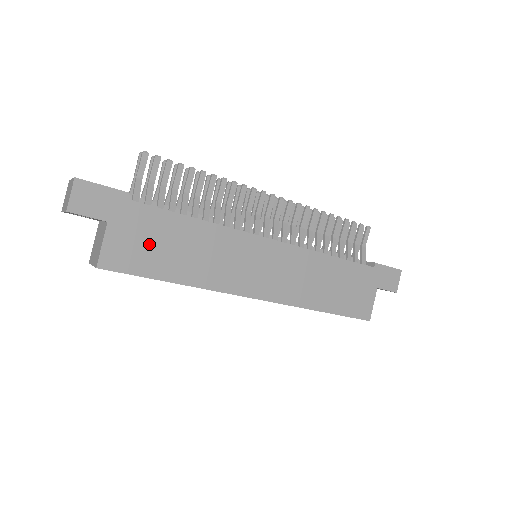
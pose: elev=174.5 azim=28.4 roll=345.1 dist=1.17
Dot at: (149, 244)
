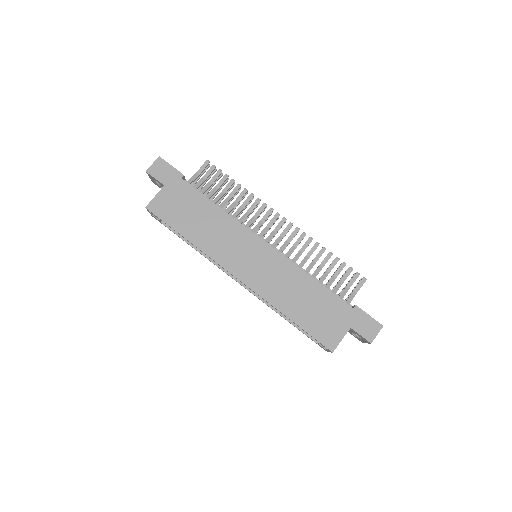
Dot at: (181, 208)
